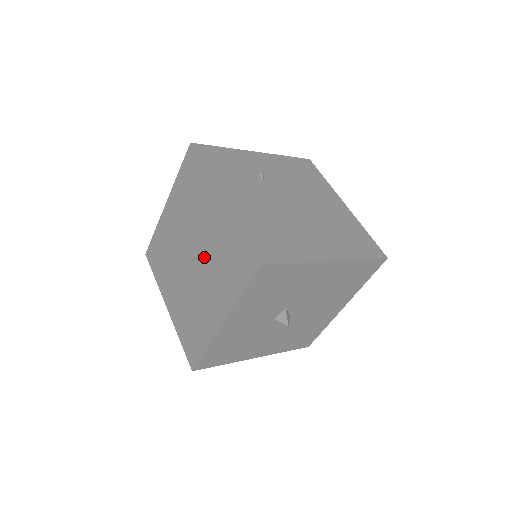
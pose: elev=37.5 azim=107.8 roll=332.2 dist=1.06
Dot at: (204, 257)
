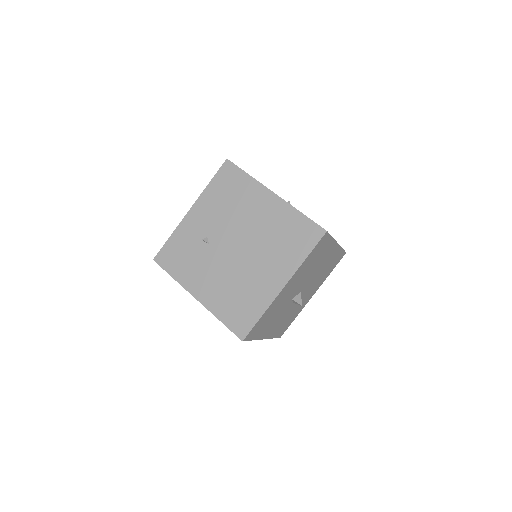
Dot at: occluded
